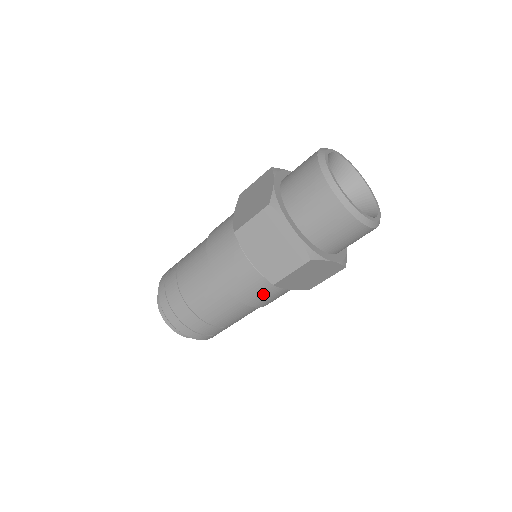
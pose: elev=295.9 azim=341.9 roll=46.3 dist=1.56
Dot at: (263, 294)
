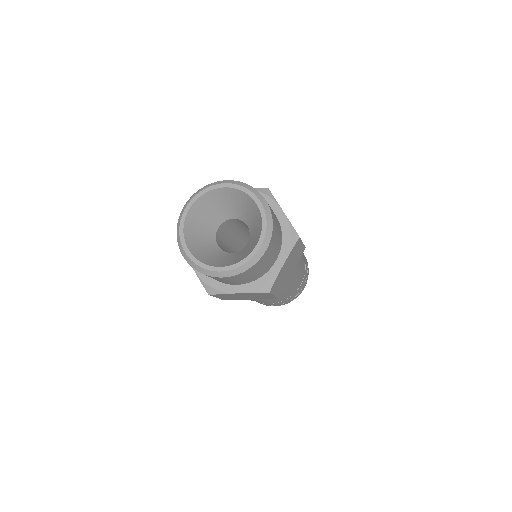
Dot at: occluded
